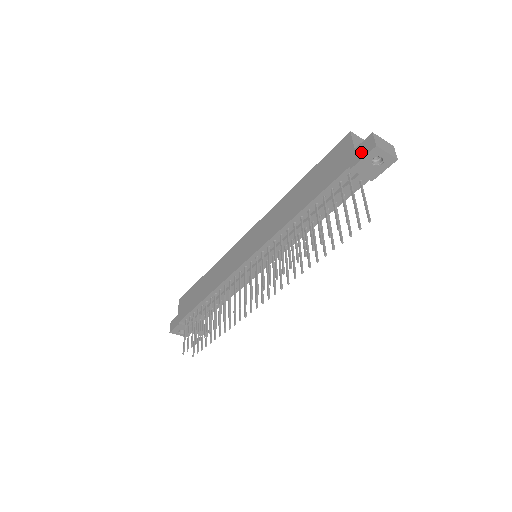
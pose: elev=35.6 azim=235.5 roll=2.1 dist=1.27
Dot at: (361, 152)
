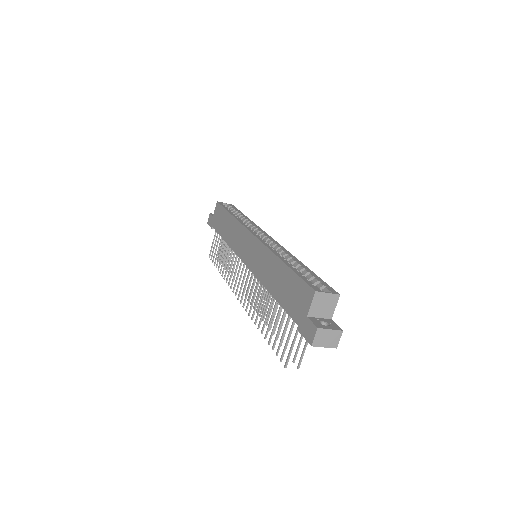
Dot at: (306, 330)
